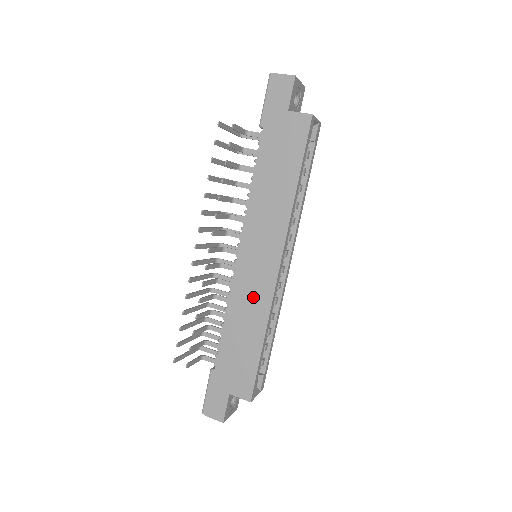
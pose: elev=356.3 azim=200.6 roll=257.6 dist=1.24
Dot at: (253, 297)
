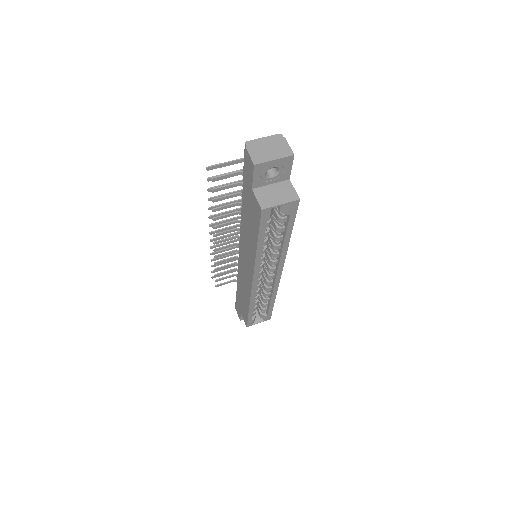
Dot at: (245, 283)
